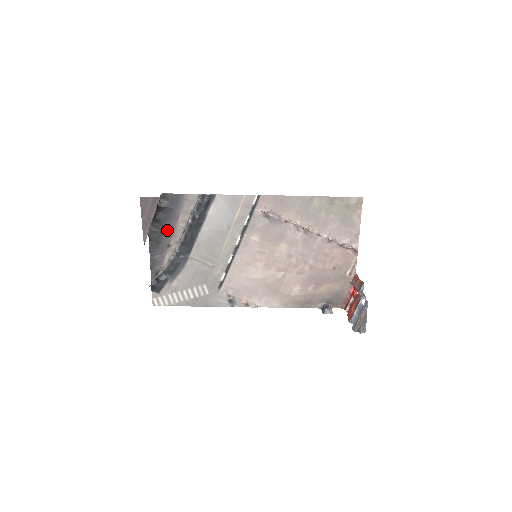
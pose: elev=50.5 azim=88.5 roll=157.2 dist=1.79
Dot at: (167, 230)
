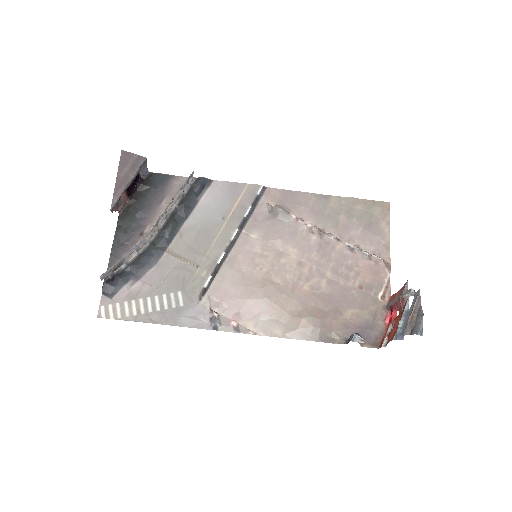
Dot at: (144, 214)
